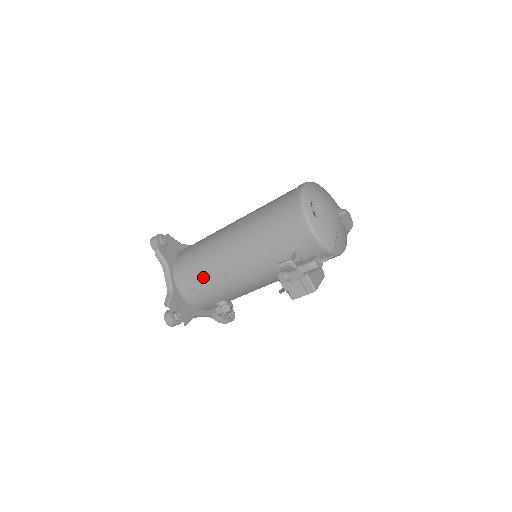
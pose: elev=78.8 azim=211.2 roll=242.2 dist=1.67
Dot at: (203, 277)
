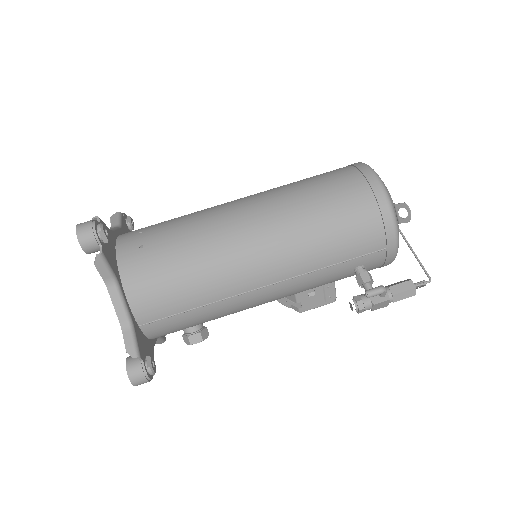
Dot at: (197, 300)
